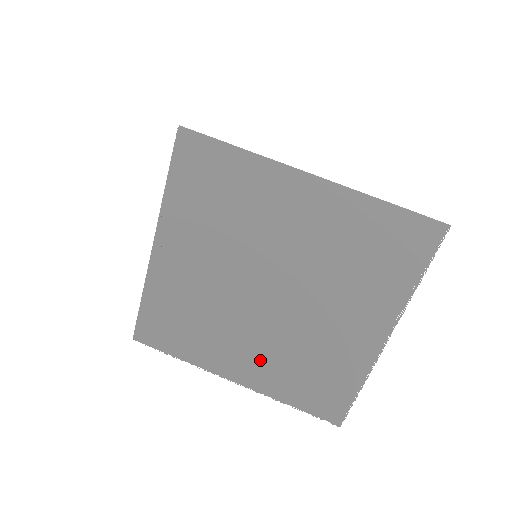
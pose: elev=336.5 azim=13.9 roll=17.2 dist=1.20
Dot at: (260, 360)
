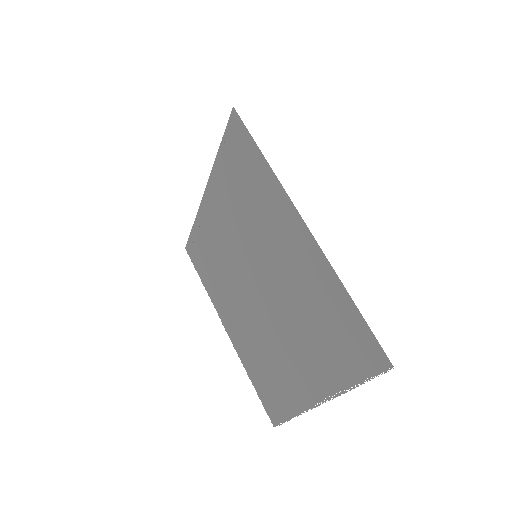
Dot at: (242, 332)
